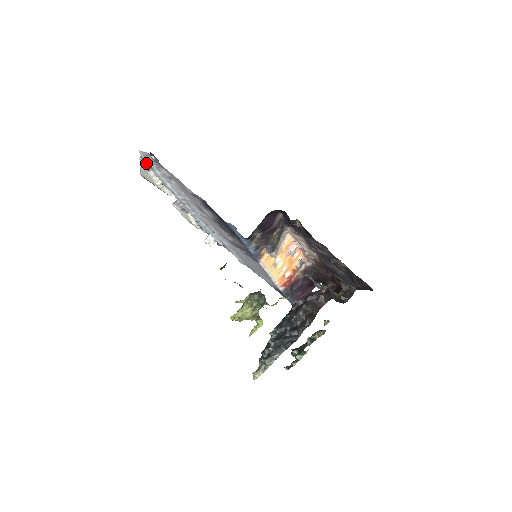
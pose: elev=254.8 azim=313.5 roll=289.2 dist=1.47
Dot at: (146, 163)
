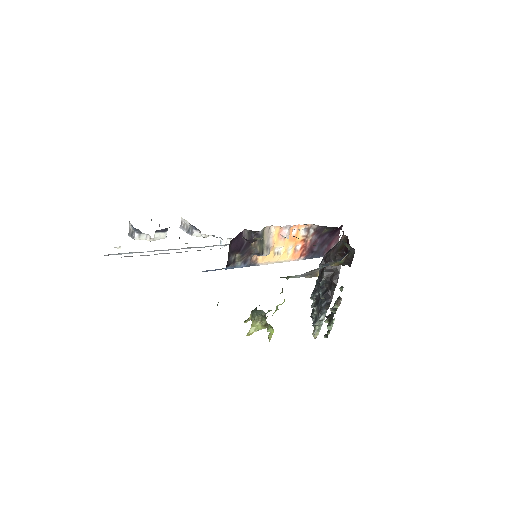
Dot at: occluded
